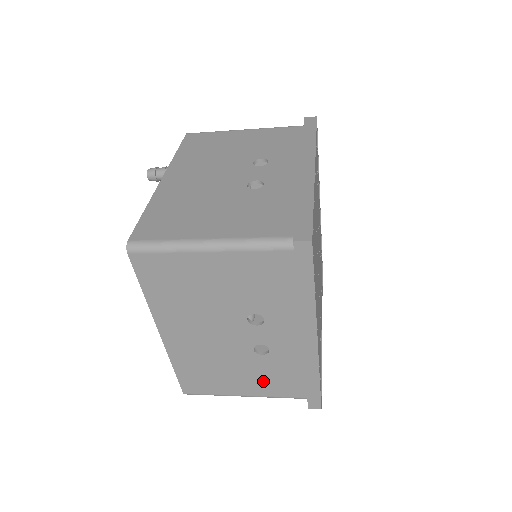
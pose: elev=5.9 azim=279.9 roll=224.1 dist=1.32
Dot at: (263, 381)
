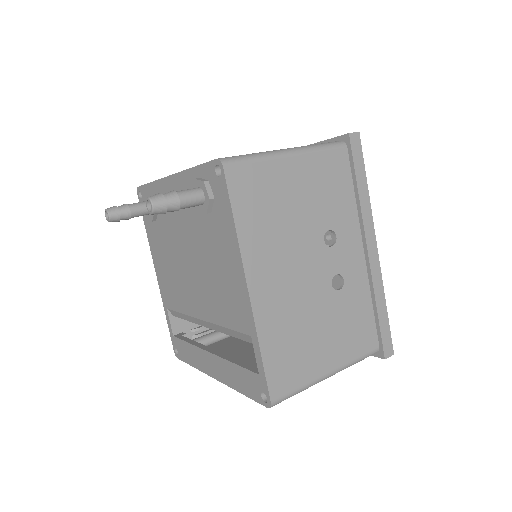
Dot at: occluded
